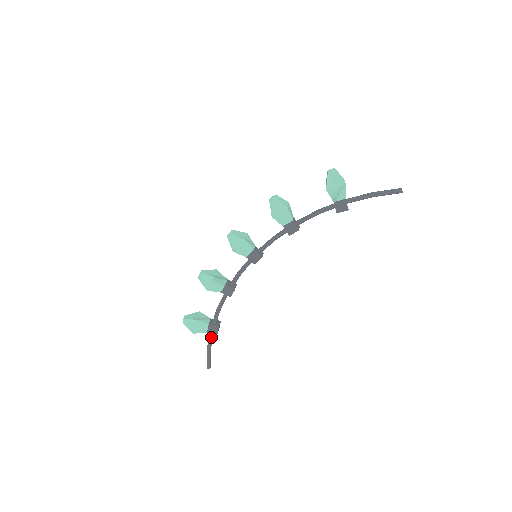
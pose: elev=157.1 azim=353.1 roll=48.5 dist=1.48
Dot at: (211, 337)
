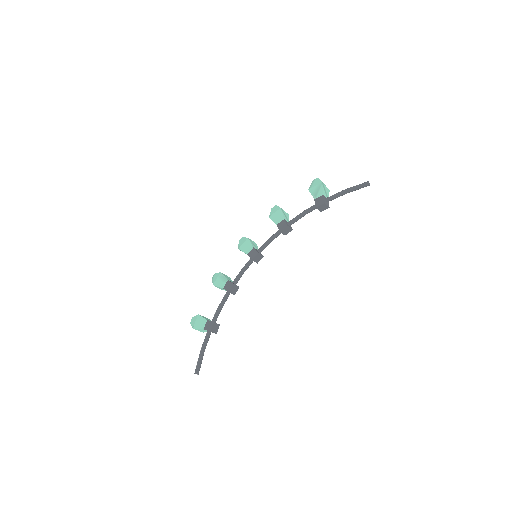
Dot at: (206, 336)
